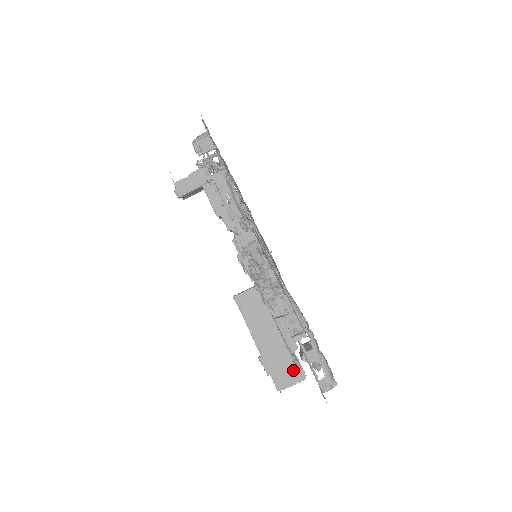
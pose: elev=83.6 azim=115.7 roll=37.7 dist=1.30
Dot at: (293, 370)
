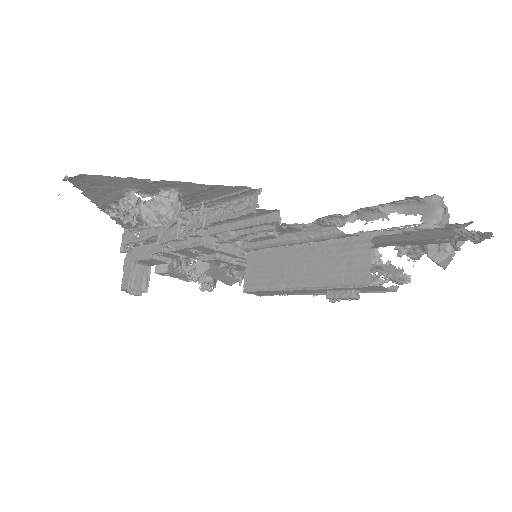
Dot at: (351, 249)
